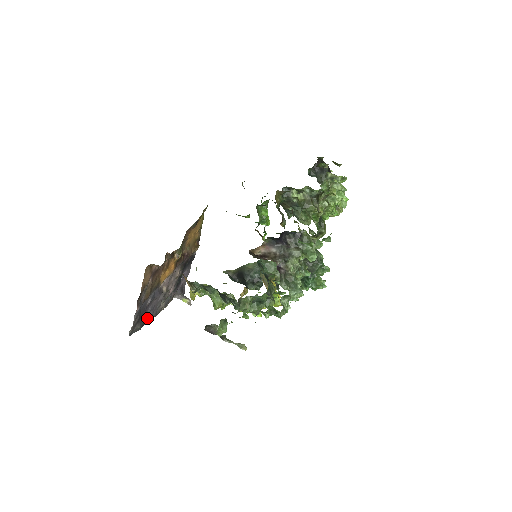
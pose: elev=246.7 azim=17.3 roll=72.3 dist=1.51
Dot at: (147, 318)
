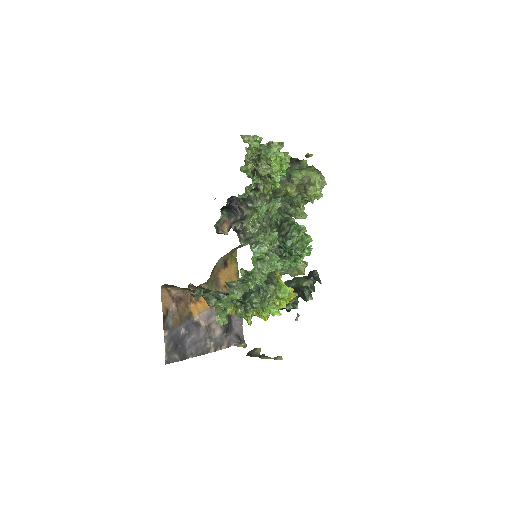
Dot at: (189, 352)
